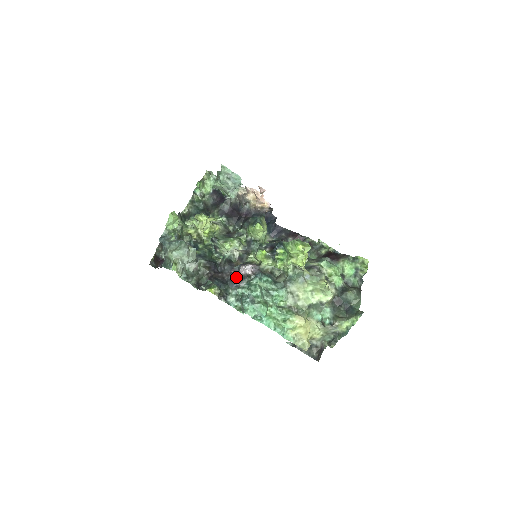
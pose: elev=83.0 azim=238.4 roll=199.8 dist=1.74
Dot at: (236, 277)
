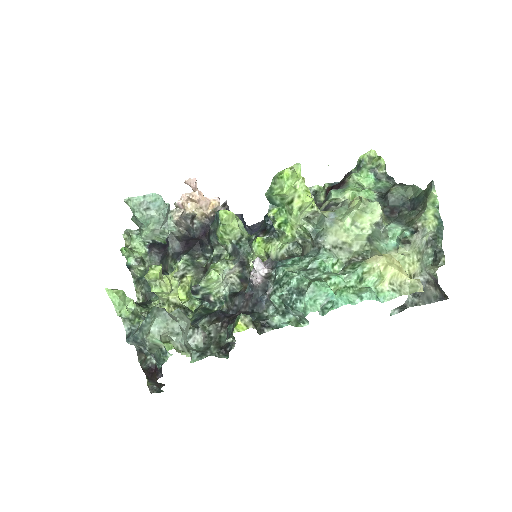
Dot at: (256, 294)
